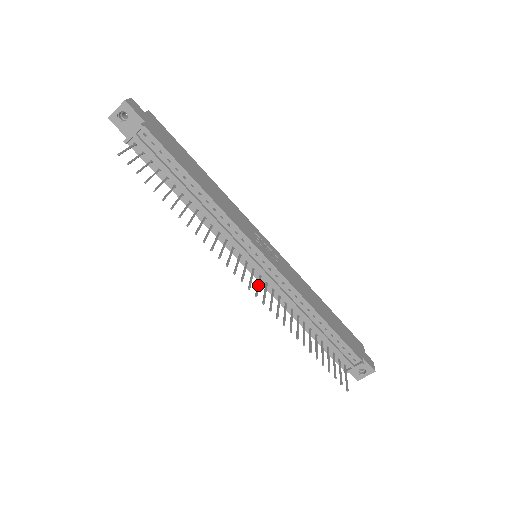
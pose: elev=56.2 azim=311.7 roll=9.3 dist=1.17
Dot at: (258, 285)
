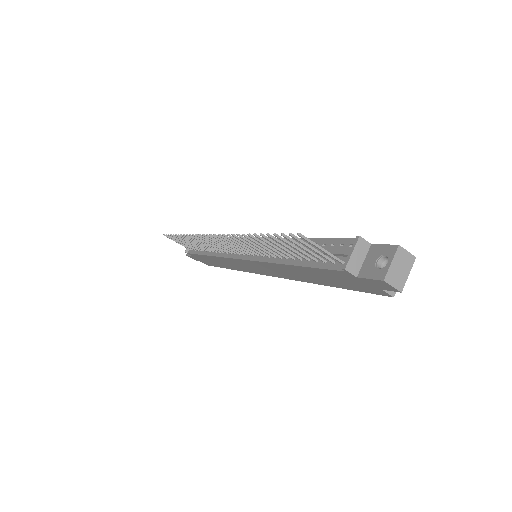
Dot at: (231, 244)
